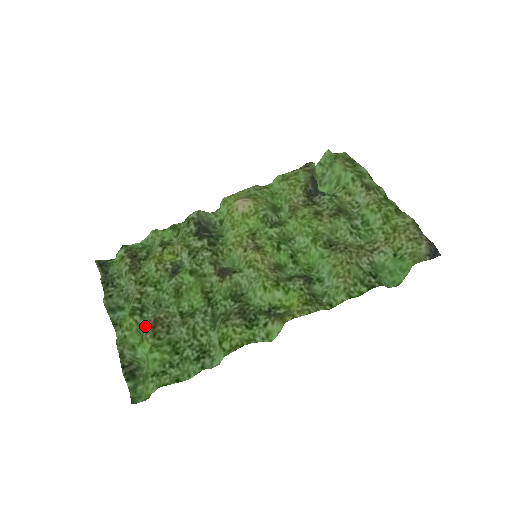
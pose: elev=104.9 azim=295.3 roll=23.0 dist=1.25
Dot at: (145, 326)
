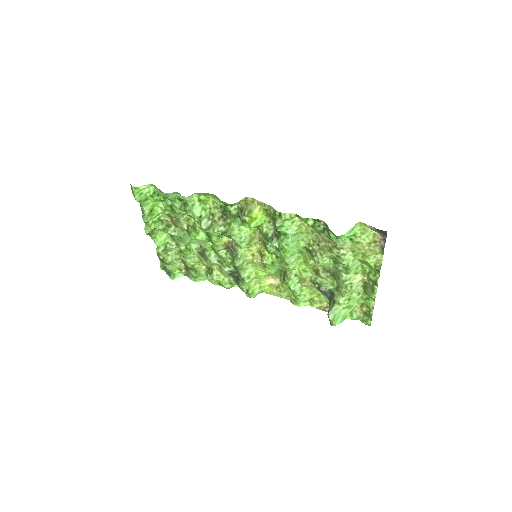
Dot at: (167, 223)
